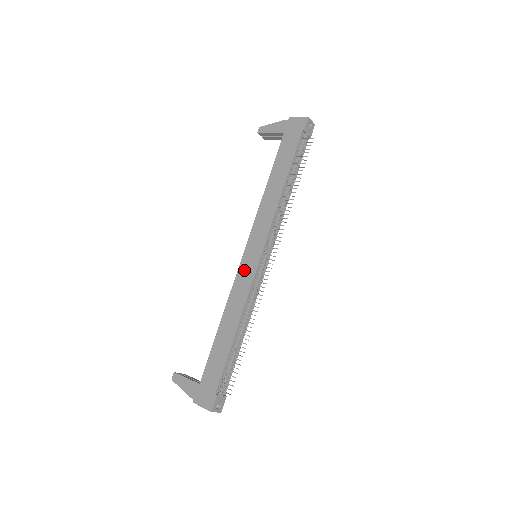
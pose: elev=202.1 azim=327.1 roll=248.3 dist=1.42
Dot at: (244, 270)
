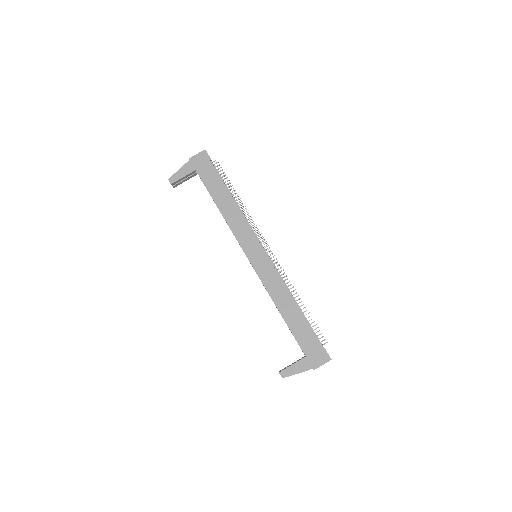
Dot at: (261, 268)
